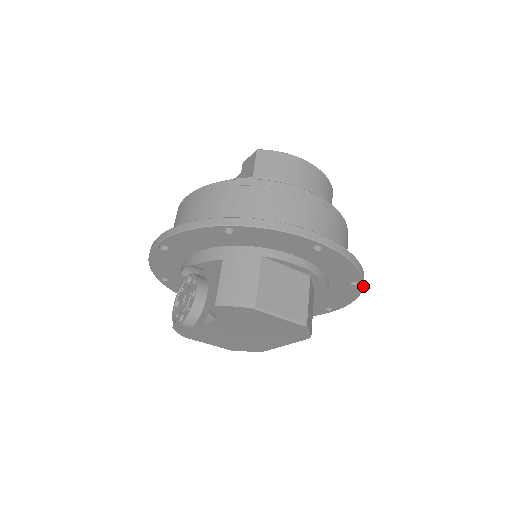
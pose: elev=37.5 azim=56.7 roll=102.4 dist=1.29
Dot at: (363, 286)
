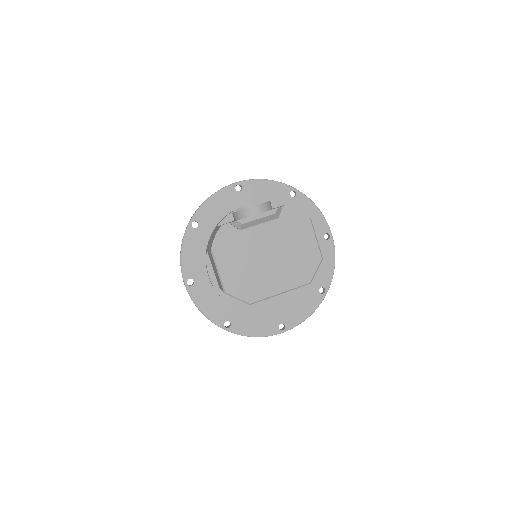
Dot at: (324, 297)
